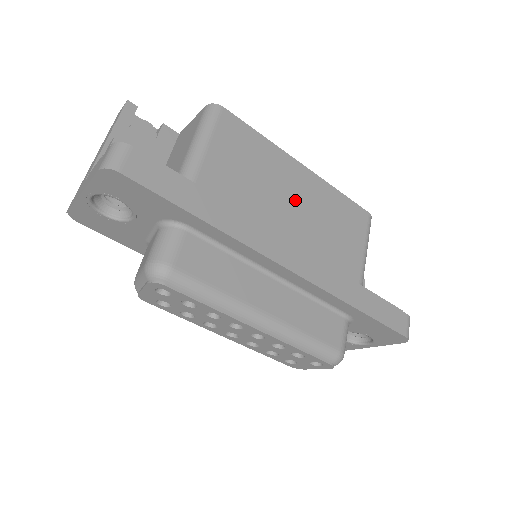
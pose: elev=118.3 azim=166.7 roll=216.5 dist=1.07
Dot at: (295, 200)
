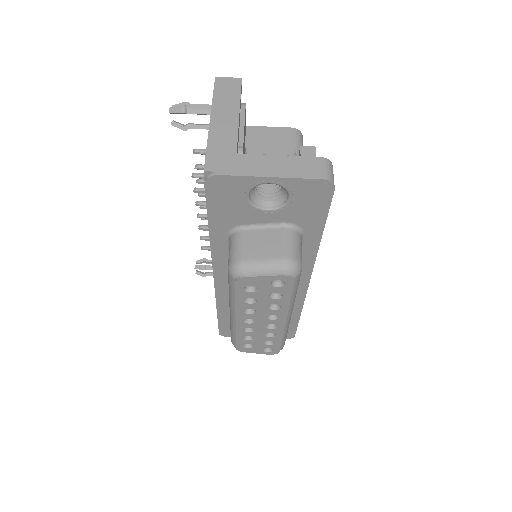
Dot at: occluded
